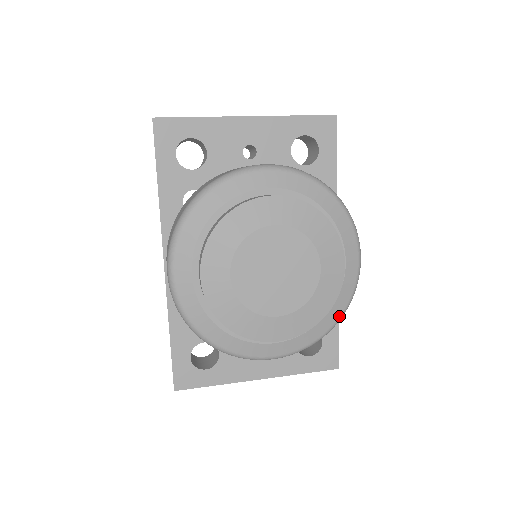
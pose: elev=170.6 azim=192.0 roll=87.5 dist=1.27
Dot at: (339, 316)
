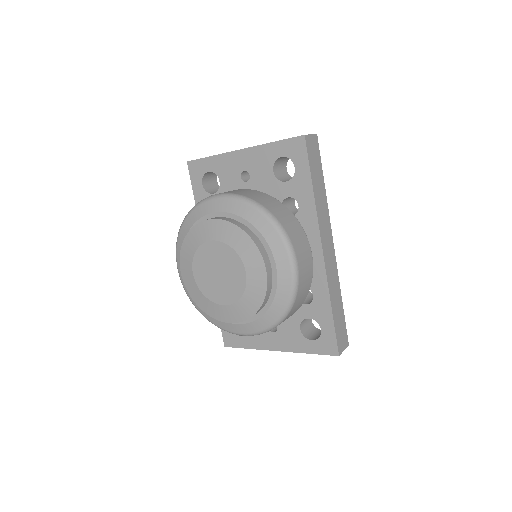
Dot at: (283, 310)
